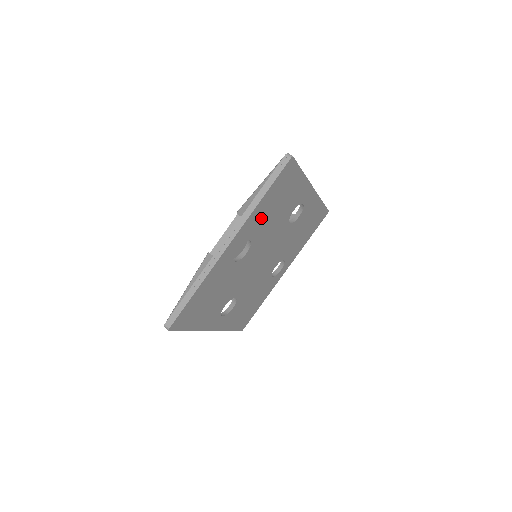
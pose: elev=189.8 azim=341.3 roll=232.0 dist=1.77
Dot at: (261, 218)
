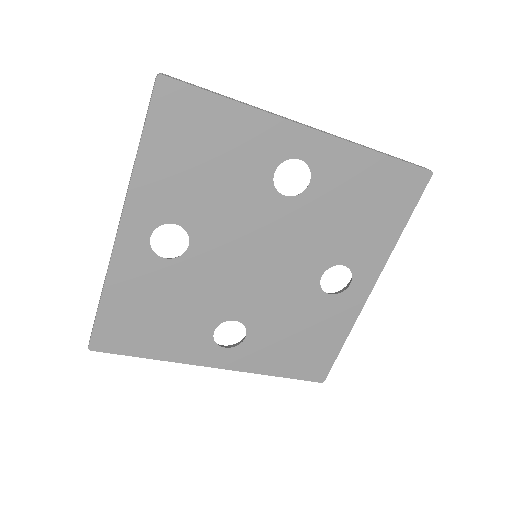
Dot at: (173, 187)
